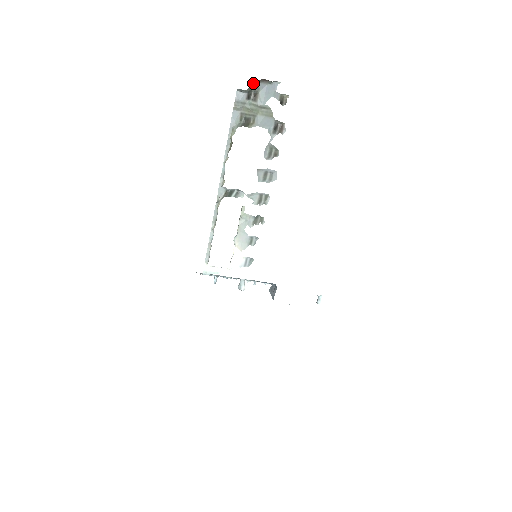
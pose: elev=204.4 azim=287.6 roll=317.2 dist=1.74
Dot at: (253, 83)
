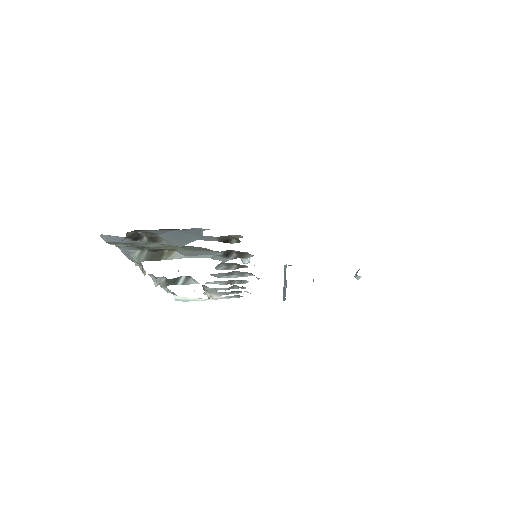
Dot at: occluded
